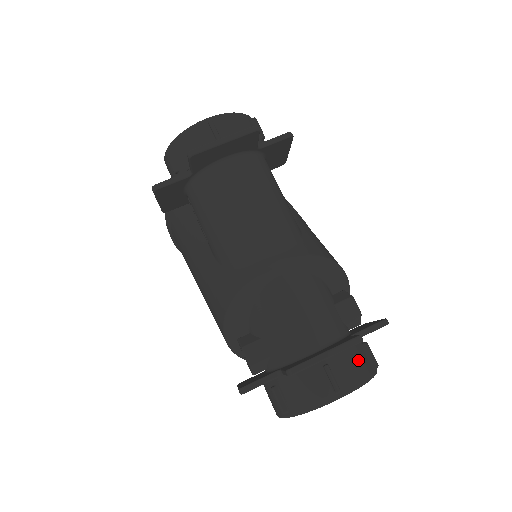
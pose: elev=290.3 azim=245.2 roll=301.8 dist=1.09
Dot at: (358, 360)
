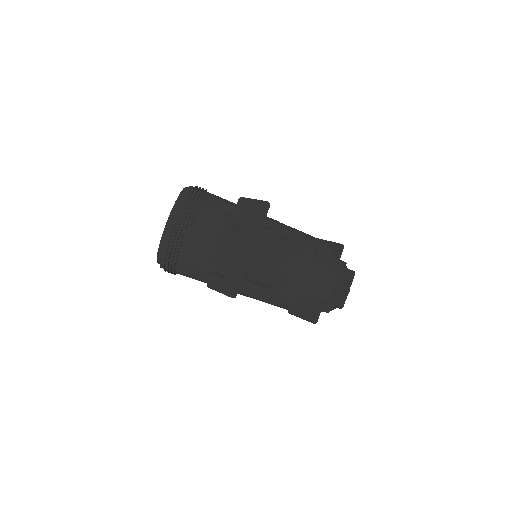
Dot at: occluded
